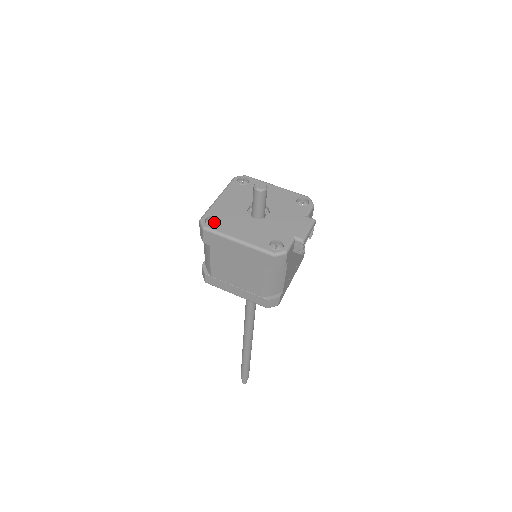
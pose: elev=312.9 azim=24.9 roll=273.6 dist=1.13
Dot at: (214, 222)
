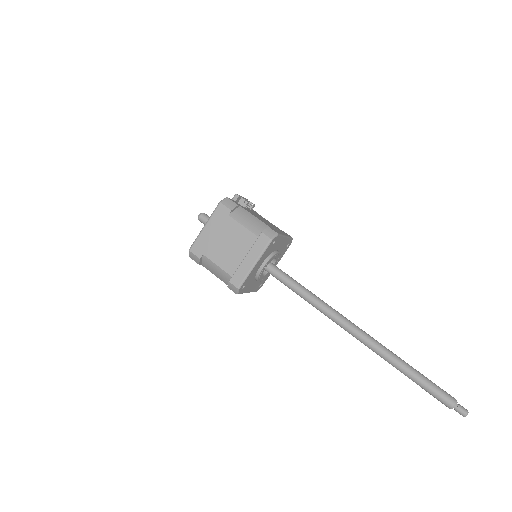
Dot at: occluded
